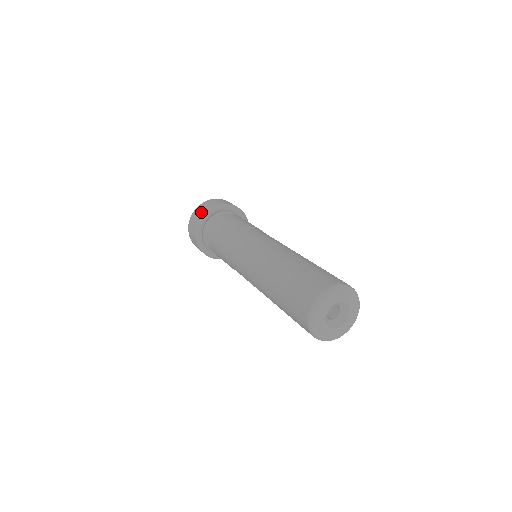
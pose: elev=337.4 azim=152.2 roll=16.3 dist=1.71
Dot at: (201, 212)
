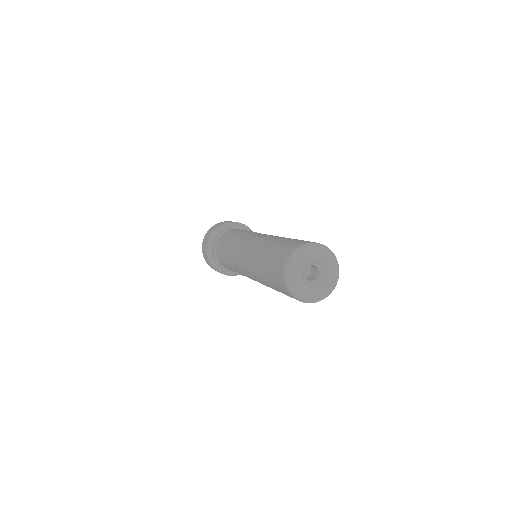
Dot at: occluded
